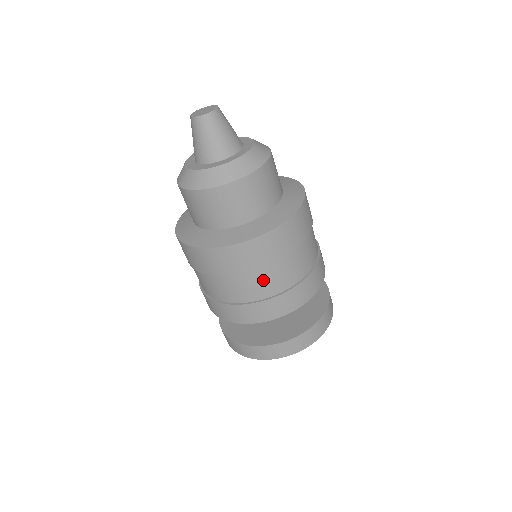
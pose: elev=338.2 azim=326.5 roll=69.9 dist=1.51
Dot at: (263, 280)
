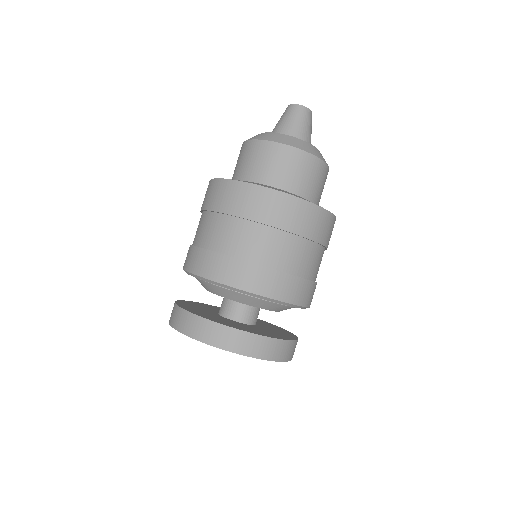
Dot at: (270, 243)
